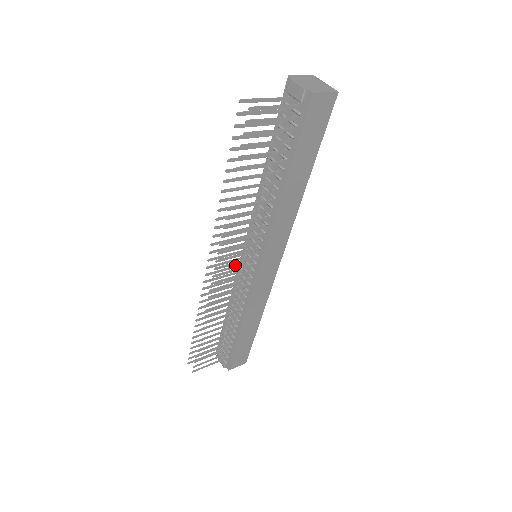
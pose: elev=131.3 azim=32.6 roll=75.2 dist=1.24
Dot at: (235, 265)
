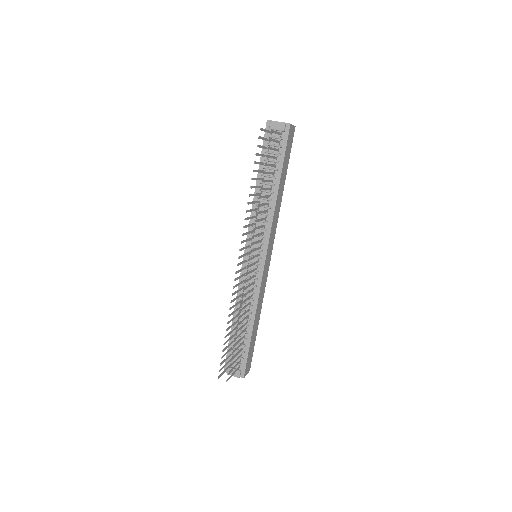
Dot at: (245, 266)
